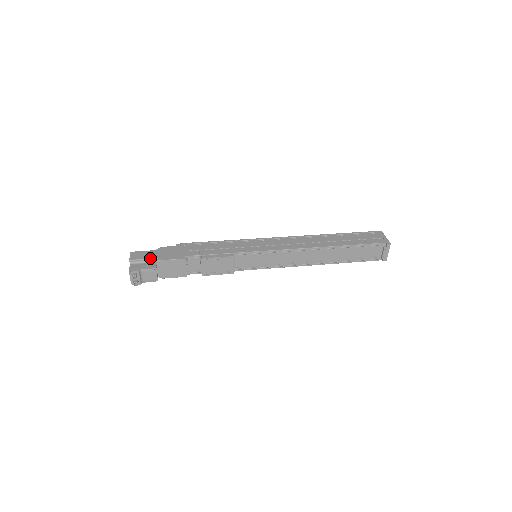
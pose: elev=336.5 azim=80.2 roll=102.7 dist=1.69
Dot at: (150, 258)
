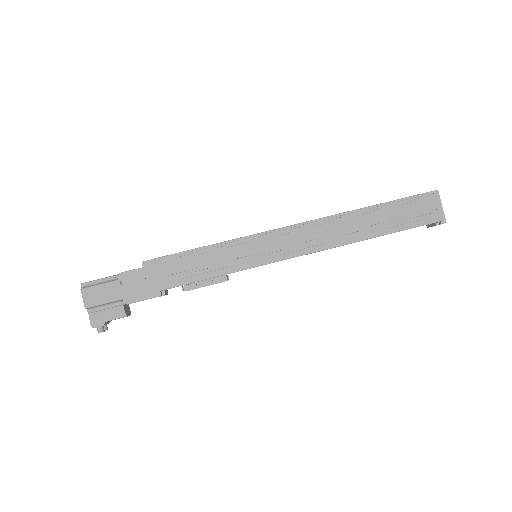
Dot at: (112, 301)
